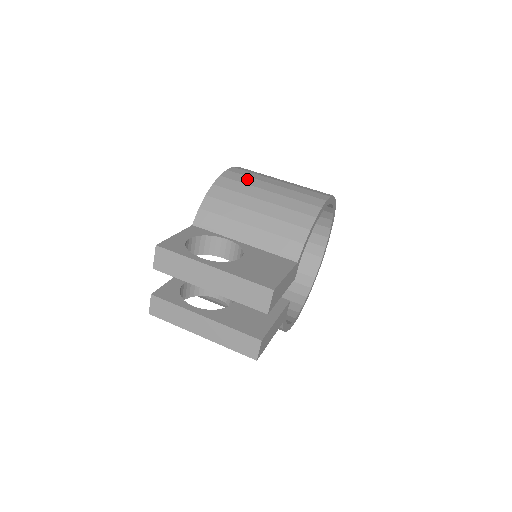
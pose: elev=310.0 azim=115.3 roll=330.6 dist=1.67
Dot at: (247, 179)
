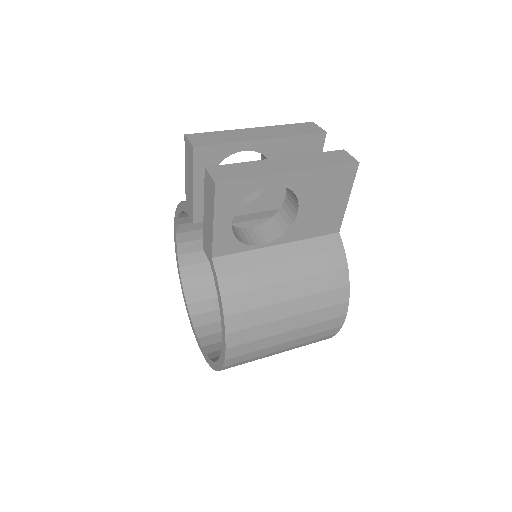
Dot at: occluded
